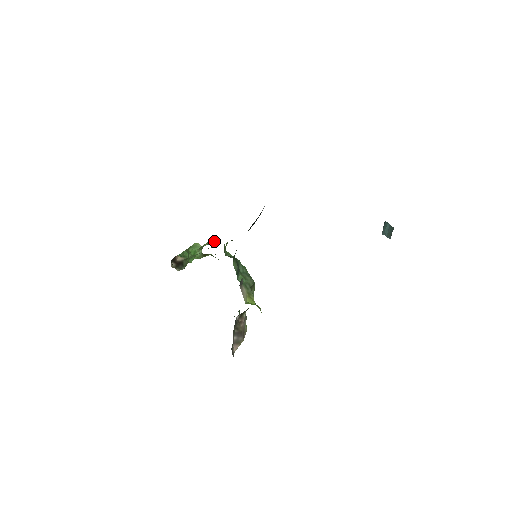
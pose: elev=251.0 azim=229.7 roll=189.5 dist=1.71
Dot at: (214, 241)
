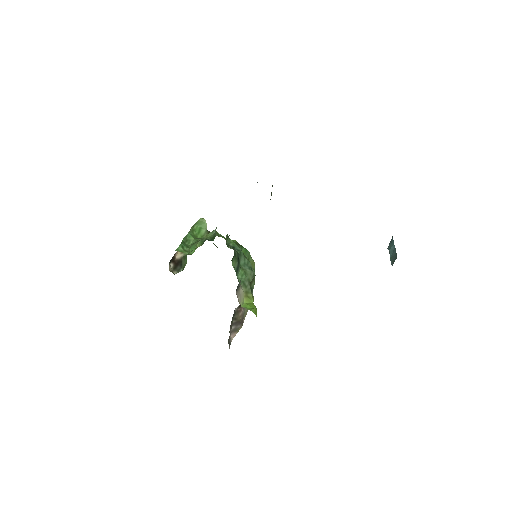
Dot at: (215, 235)
